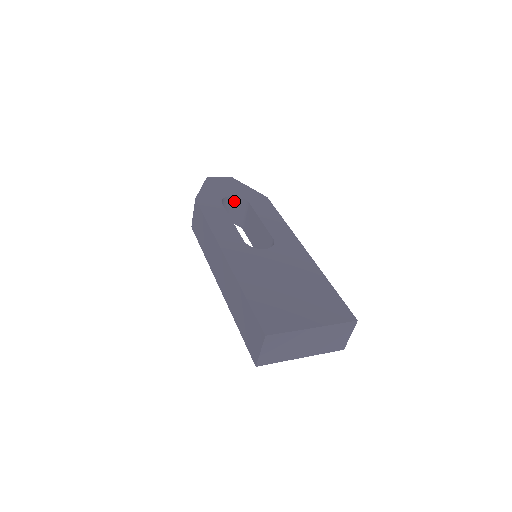
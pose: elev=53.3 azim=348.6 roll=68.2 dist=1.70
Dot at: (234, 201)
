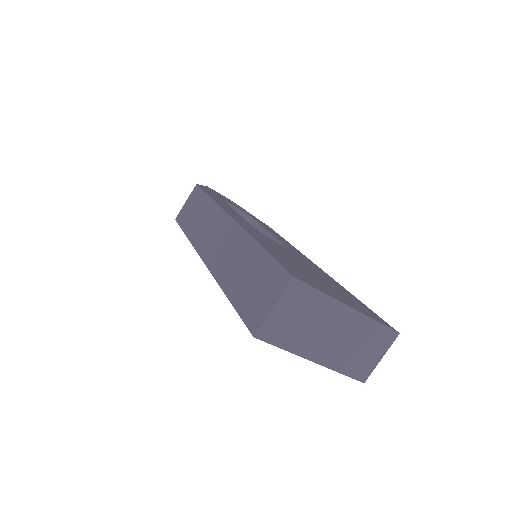
Dot at: occluded
